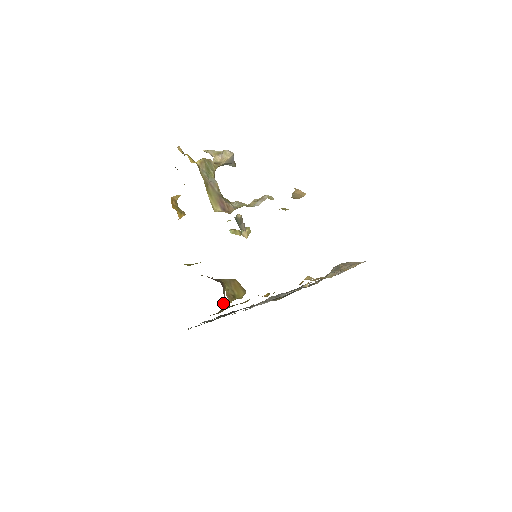
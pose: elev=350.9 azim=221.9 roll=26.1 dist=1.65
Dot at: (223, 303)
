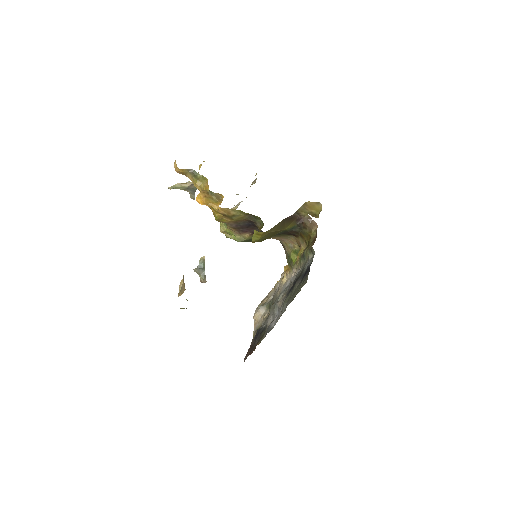
Dot at: (313, 226)
